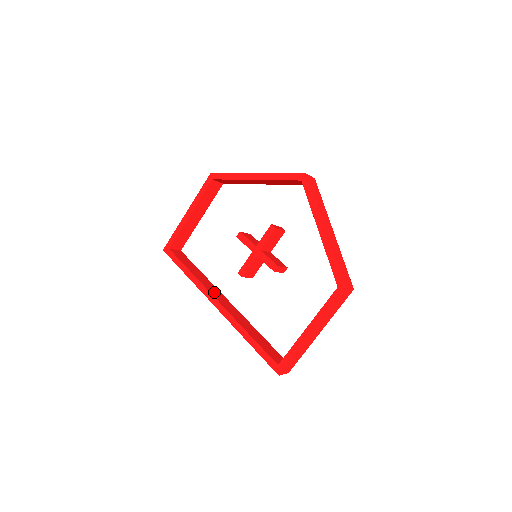
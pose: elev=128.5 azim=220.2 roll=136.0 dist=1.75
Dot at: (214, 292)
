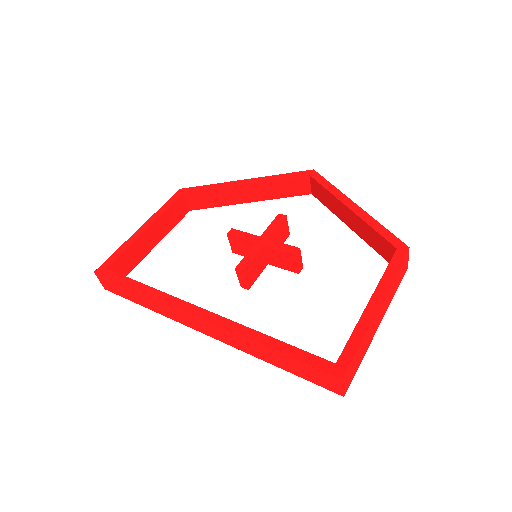
Dot at: occluded
